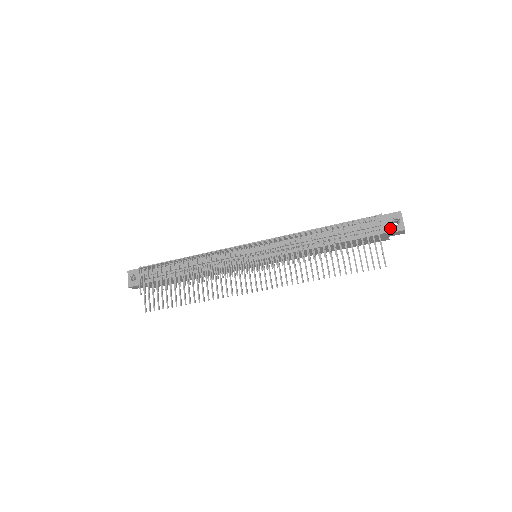
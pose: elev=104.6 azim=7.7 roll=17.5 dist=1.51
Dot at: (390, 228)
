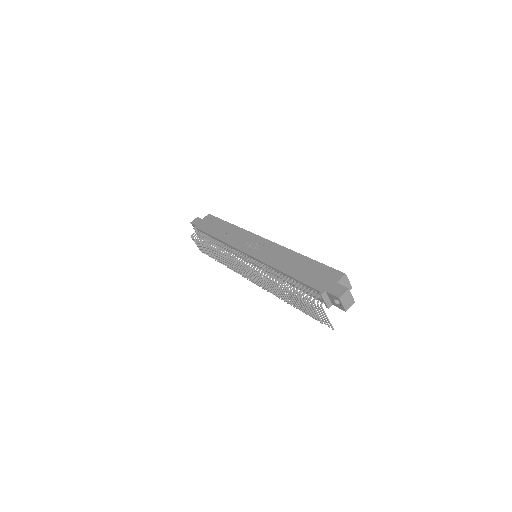
Dot at: (334, 303)
